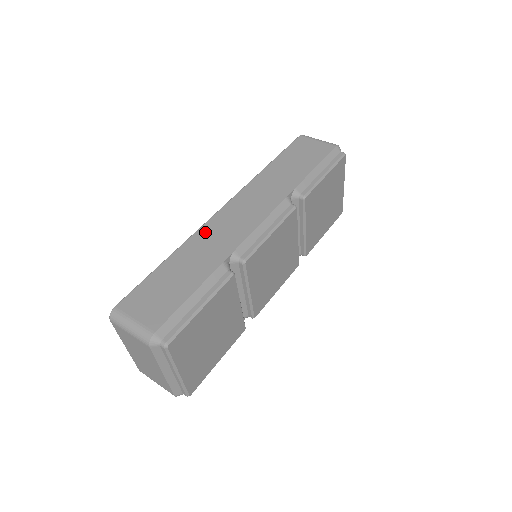
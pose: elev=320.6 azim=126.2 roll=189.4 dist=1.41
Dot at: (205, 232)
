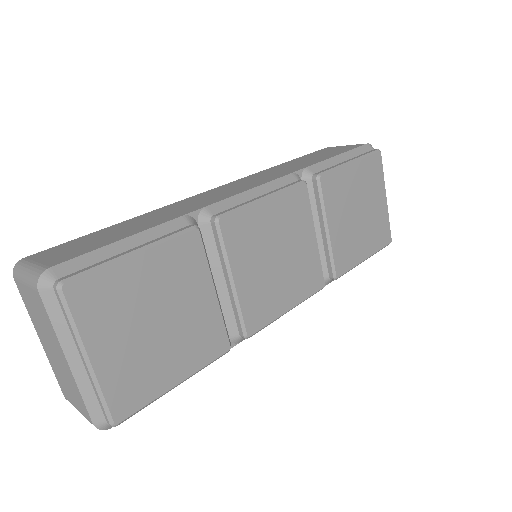
Dot at: (179, 203)
